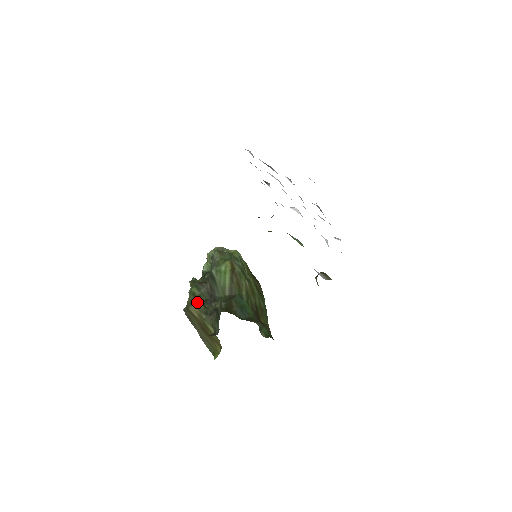
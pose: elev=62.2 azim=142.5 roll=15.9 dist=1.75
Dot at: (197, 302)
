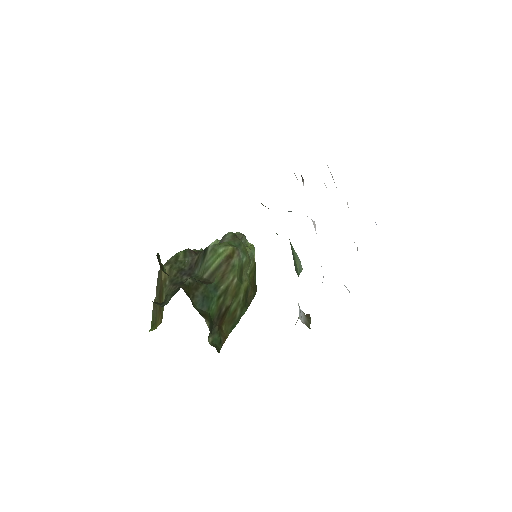
Dot at: (173, 266)
